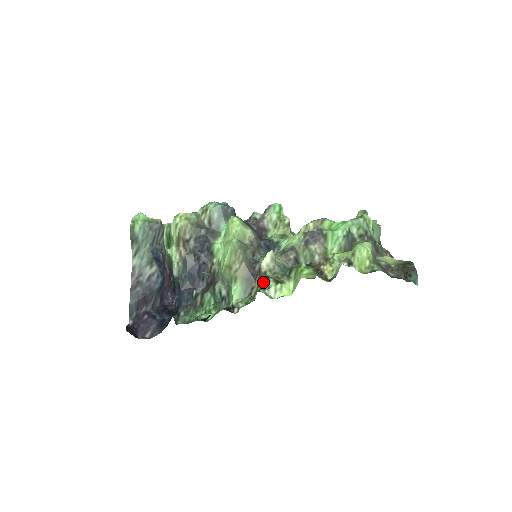
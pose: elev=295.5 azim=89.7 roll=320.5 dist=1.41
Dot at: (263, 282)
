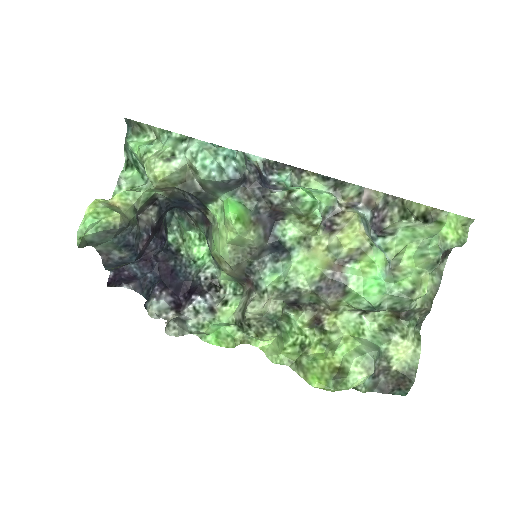
Dot at: (244, 326)
